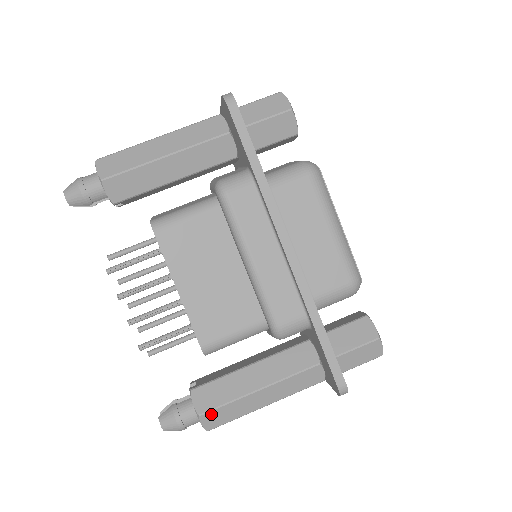
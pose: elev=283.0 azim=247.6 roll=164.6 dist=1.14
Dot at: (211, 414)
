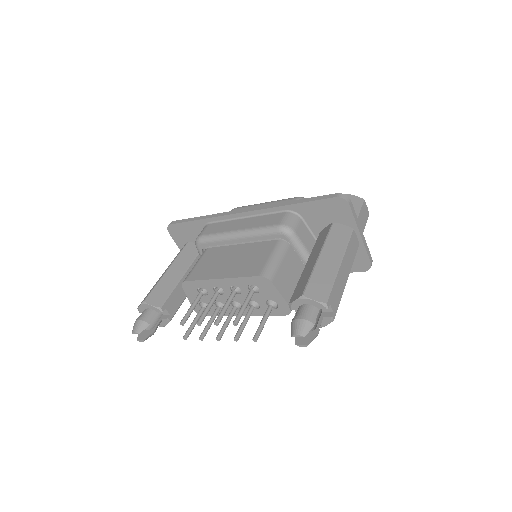
Dot at: (310, 289)
